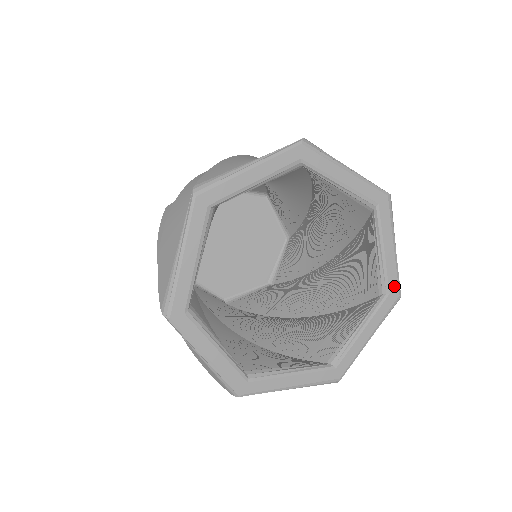
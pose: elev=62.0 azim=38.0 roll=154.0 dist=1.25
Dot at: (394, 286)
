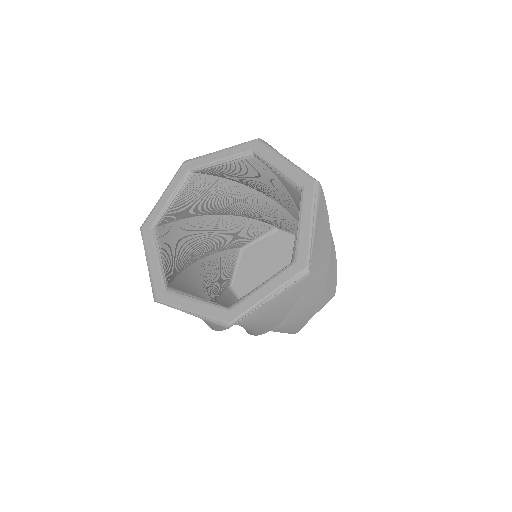
Dot at: (303, 256)
